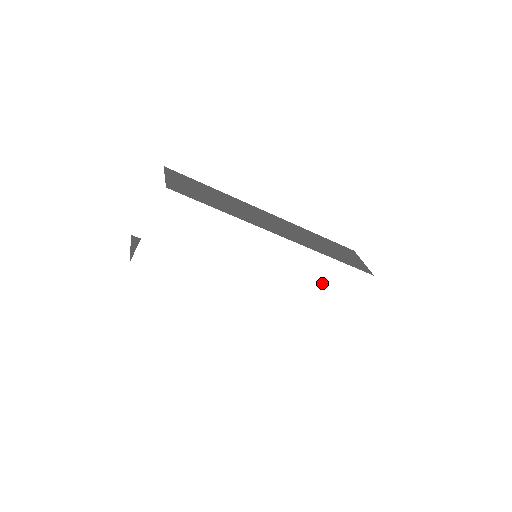
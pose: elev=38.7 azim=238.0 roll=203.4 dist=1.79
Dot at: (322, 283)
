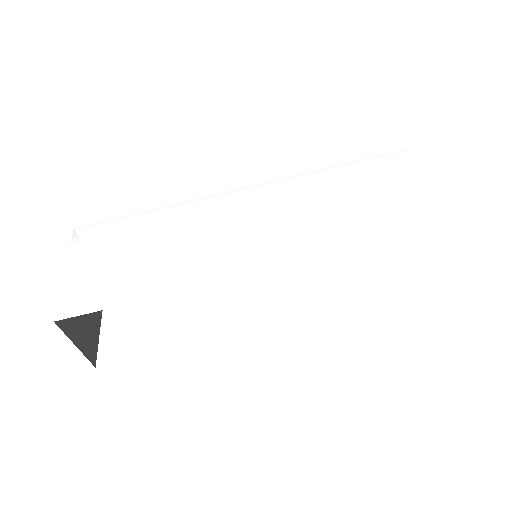
Dot at: (352, 192)
